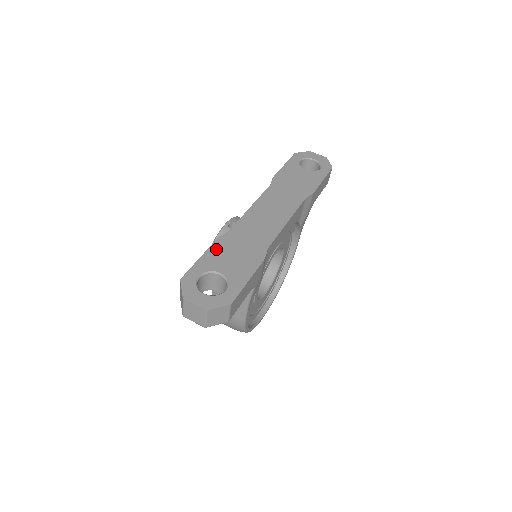
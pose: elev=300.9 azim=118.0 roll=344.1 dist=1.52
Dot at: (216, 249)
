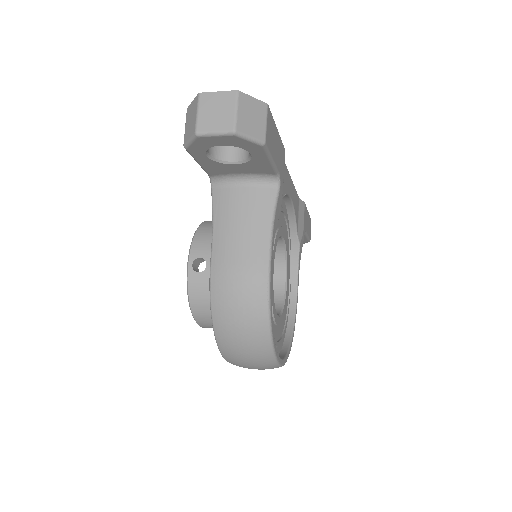
Dot at: occluded
